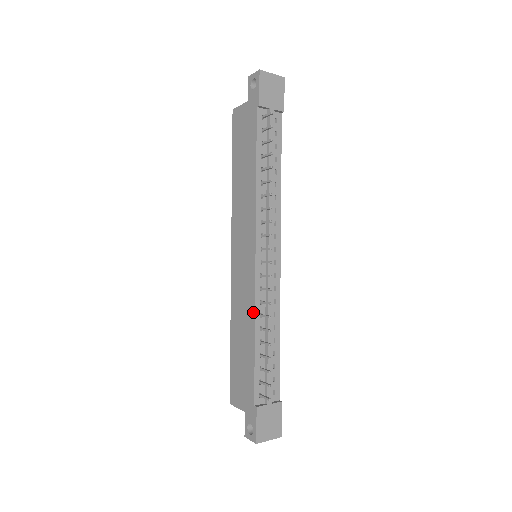
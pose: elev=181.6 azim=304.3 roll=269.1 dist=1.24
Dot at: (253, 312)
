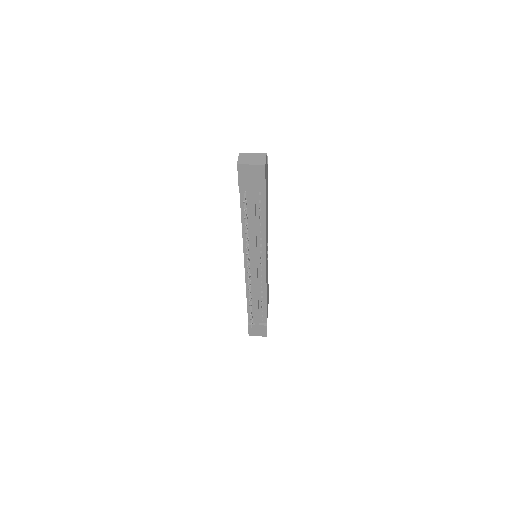
Dot at: (246, 288)
